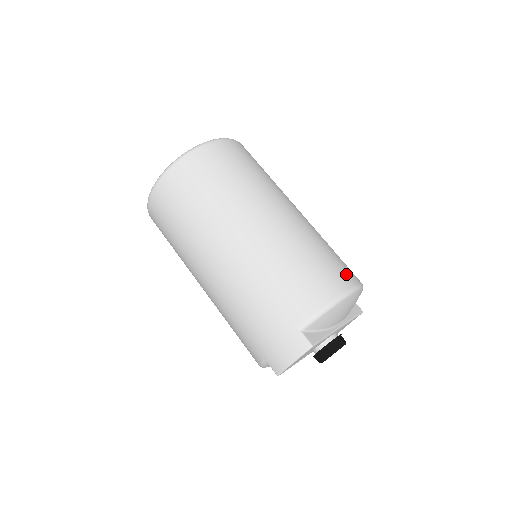
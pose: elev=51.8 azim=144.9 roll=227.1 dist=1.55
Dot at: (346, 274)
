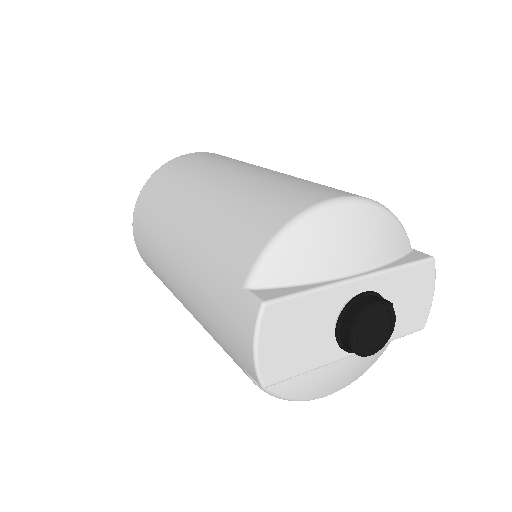
Dot at: (323, 192)
